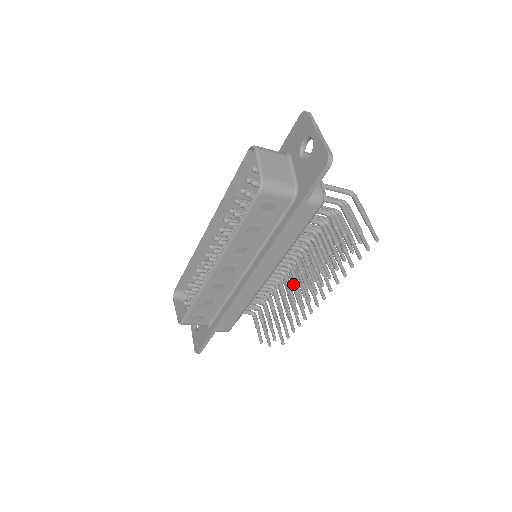
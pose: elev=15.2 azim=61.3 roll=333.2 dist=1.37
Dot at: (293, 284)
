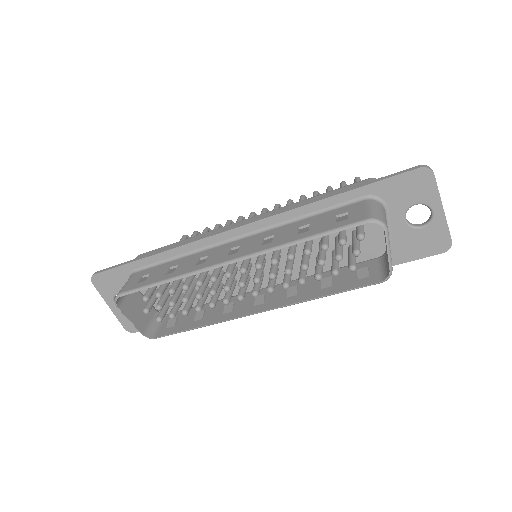
Dot at: occluded
